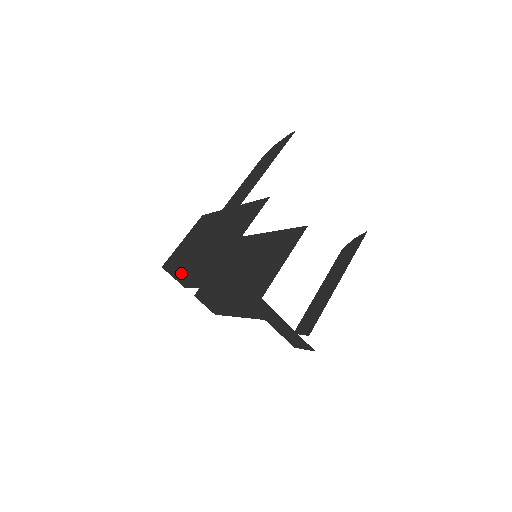
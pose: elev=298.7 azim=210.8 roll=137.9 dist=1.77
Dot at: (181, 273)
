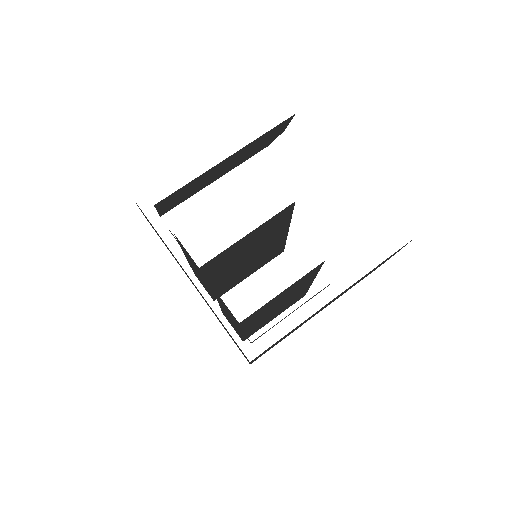
Dot at: occluded
